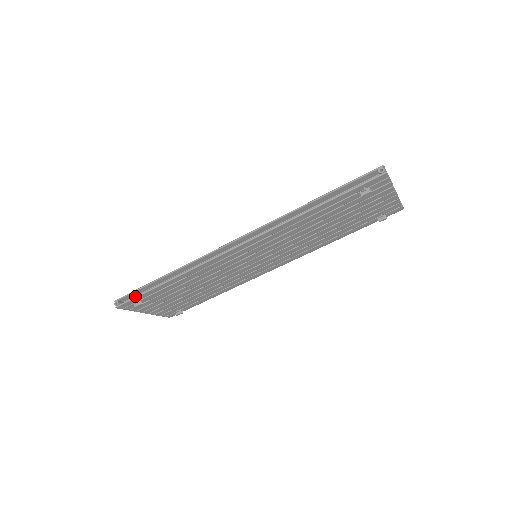
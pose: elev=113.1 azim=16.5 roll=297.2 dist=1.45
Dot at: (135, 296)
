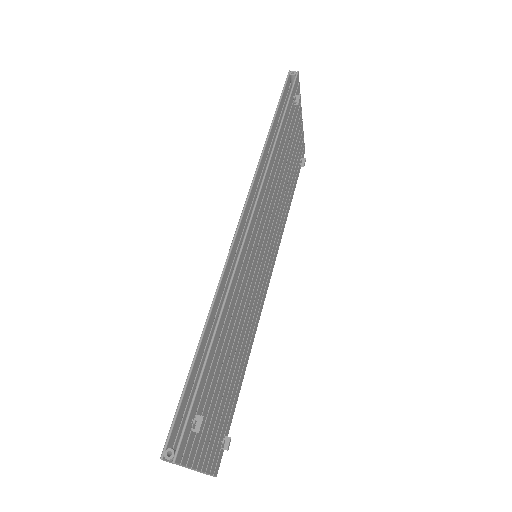
Dot at: (180, 423)
